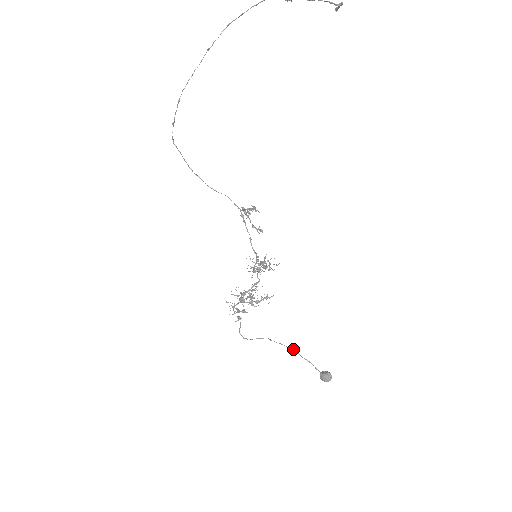
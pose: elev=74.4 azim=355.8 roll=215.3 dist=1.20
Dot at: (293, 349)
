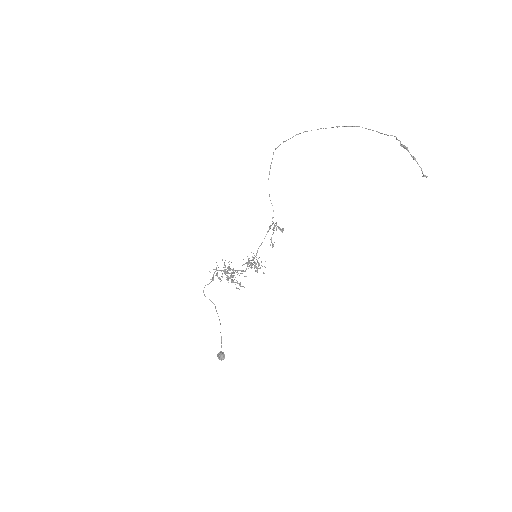
Dot at: occluded
